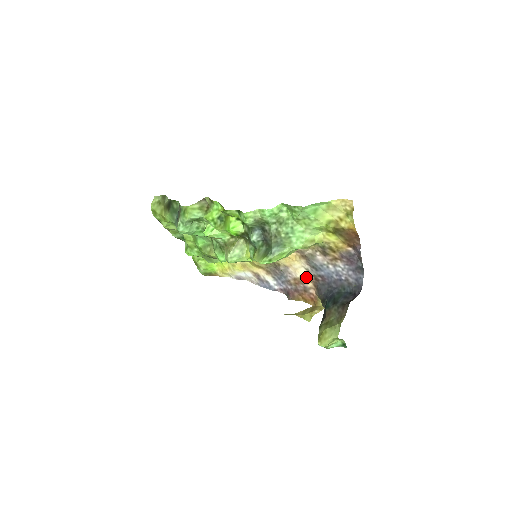
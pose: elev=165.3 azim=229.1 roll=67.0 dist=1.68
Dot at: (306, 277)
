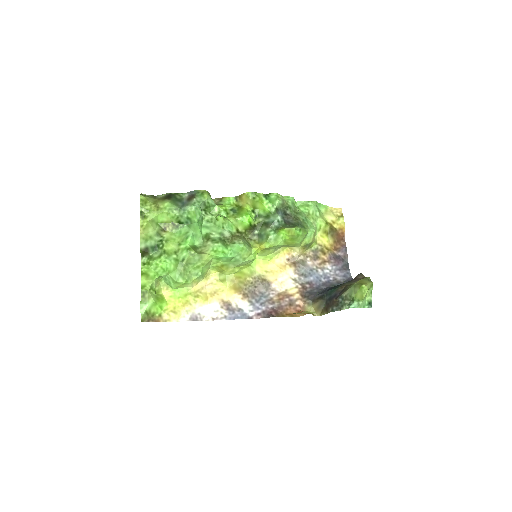
Dot at: (293, 288)
